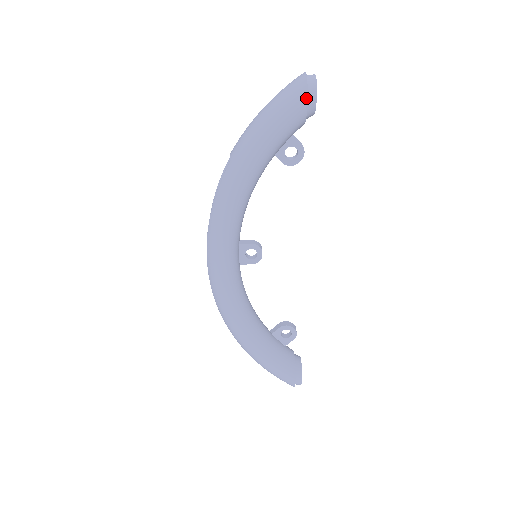
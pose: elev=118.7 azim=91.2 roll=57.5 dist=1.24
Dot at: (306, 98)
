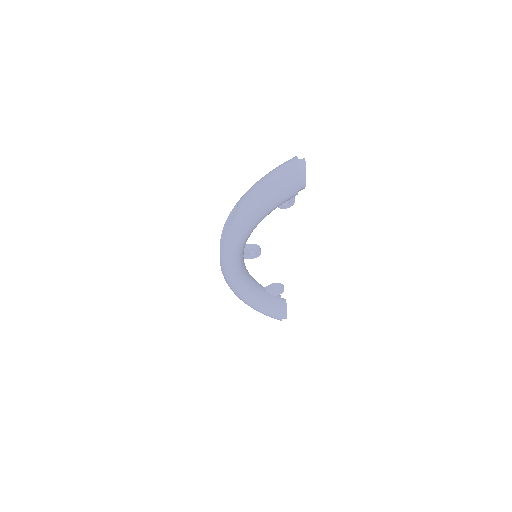
Dot at: (297, 187)
